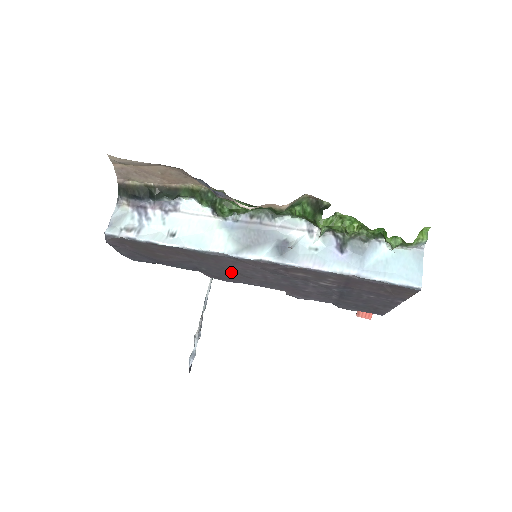
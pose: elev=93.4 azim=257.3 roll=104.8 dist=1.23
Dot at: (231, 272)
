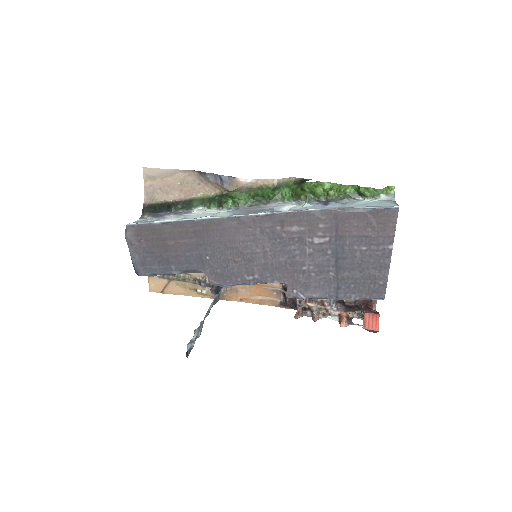
Dot at: (233, 255)
